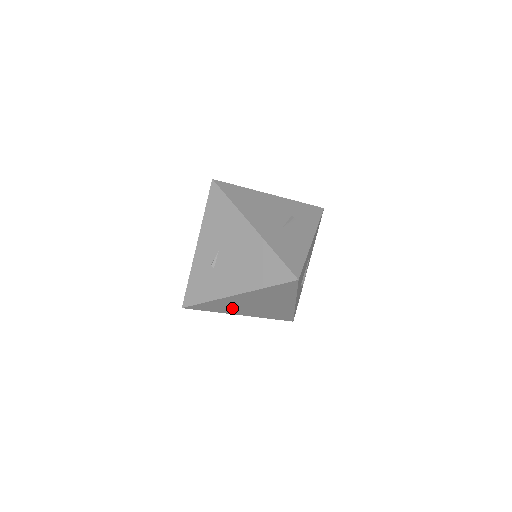
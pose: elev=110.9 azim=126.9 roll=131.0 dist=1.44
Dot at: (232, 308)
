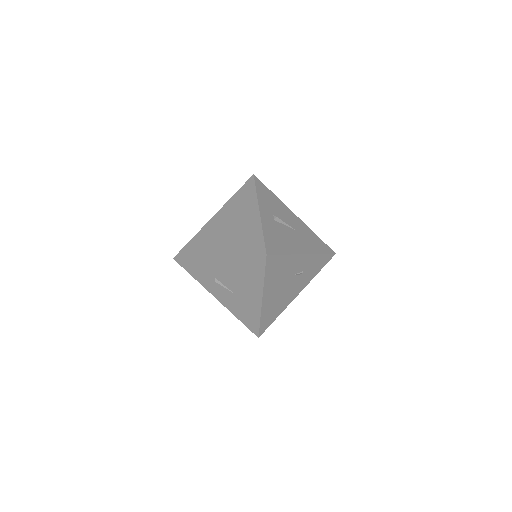
Dot at: (209, 243)
